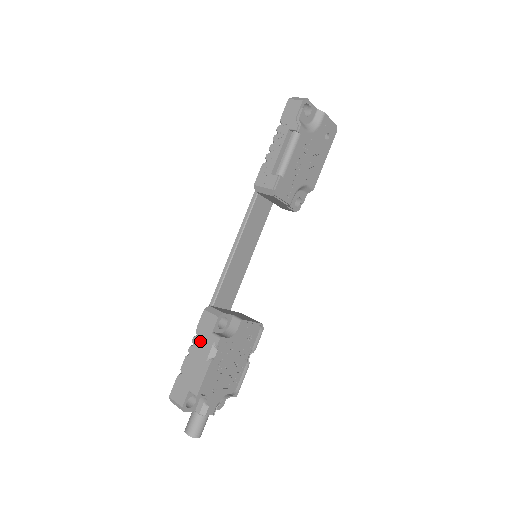
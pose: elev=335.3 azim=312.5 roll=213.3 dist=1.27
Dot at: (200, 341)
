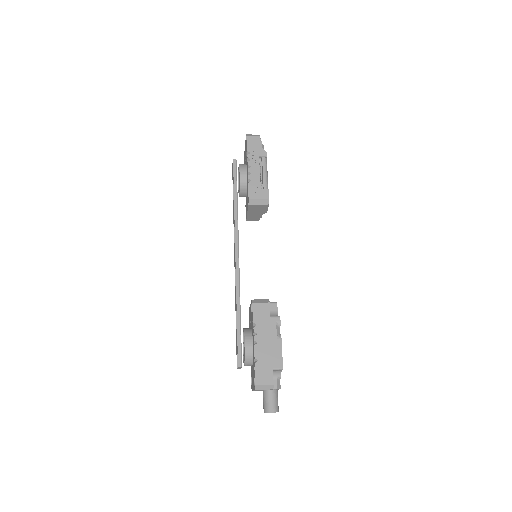
Dot at: (262, 327)
